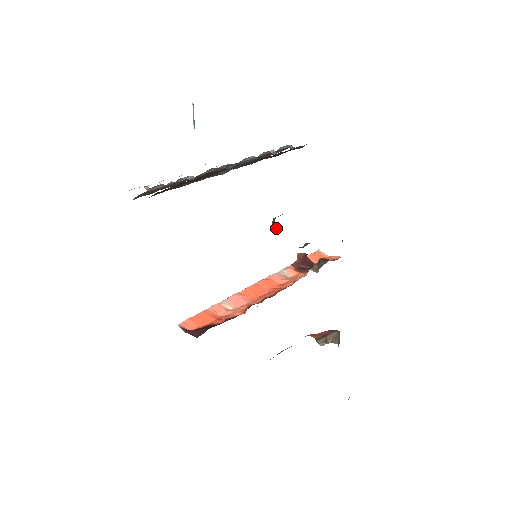
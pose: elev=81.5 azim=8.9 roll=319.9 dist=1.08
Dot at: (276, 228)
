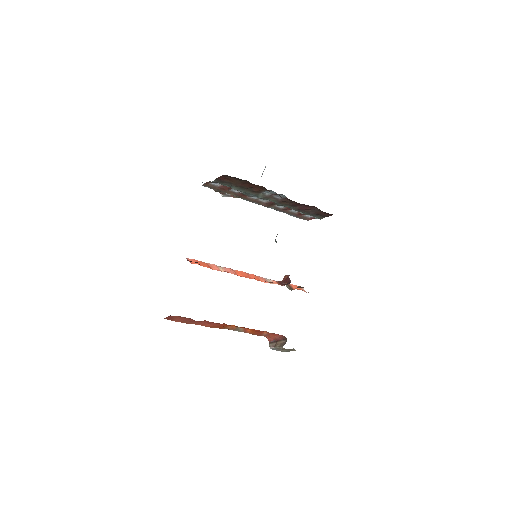
Dot at: occluded
